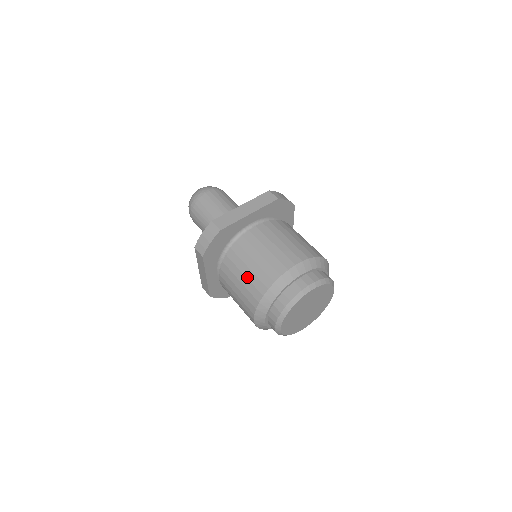
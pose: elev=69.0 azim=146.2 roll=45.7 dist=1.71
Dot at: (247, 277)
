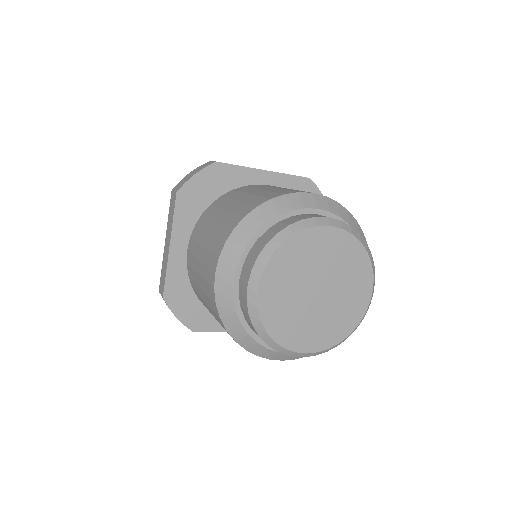
Dot at: (230, 209)
